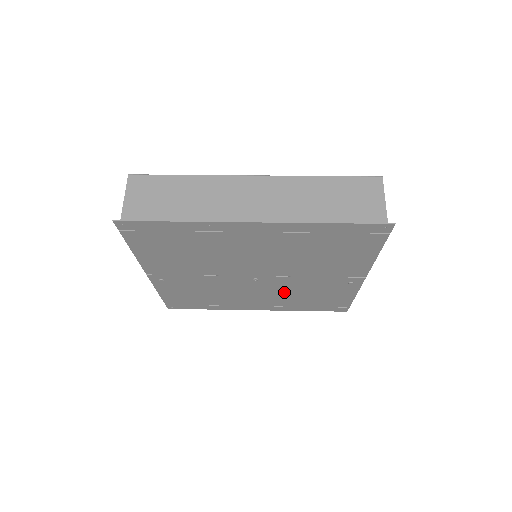
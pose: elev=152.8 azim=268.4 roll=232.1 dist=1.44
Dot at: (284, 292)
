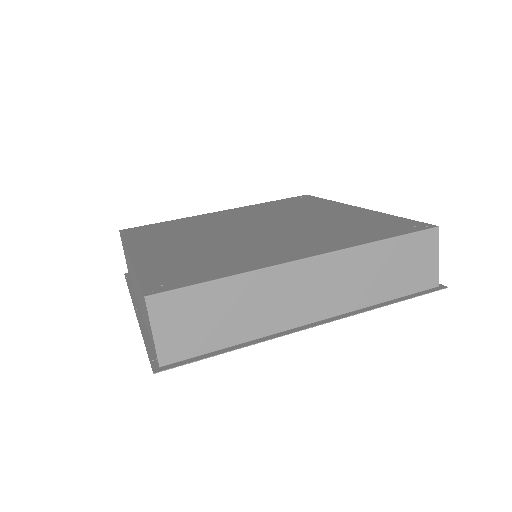
Dot at: occluded
